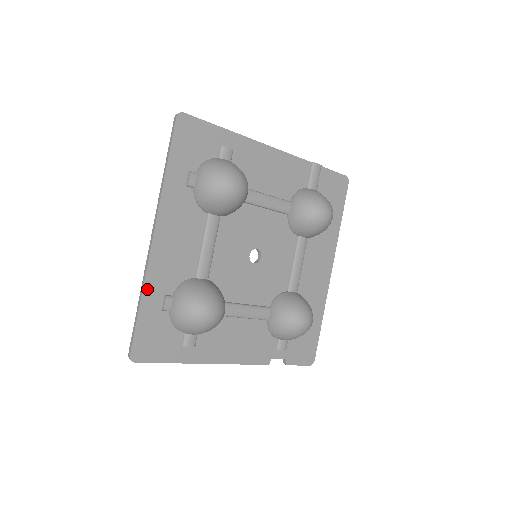
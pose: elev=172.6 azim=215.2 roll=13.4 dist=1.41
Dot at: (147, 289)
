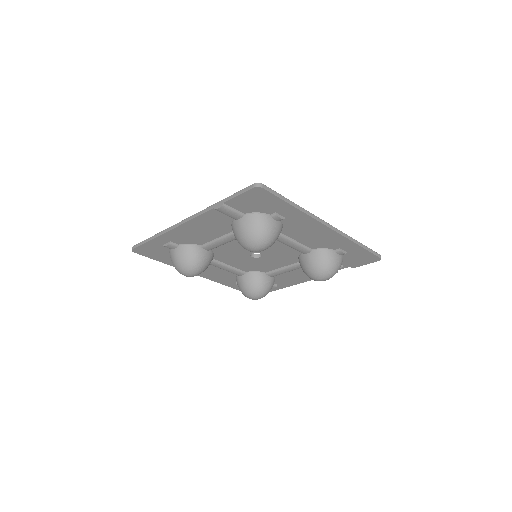
Dot at: (226, 284)
